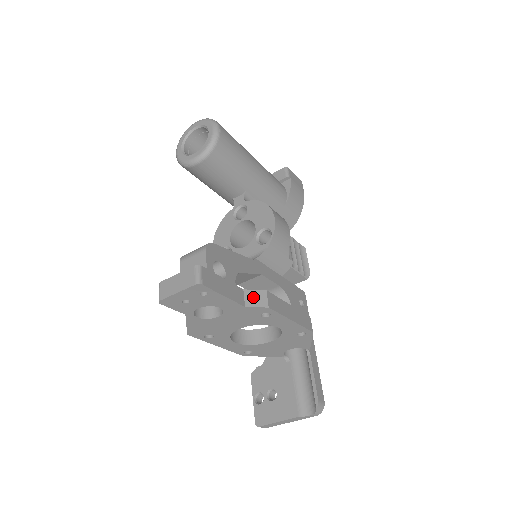
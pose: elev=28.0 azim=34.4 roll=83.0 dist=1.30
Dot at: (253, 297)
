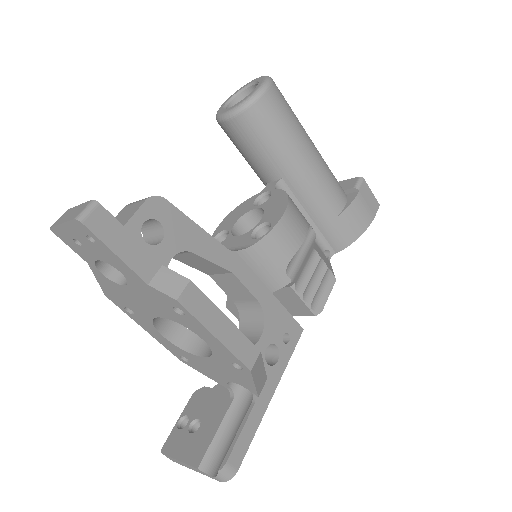
Dot at: (167, 279)
